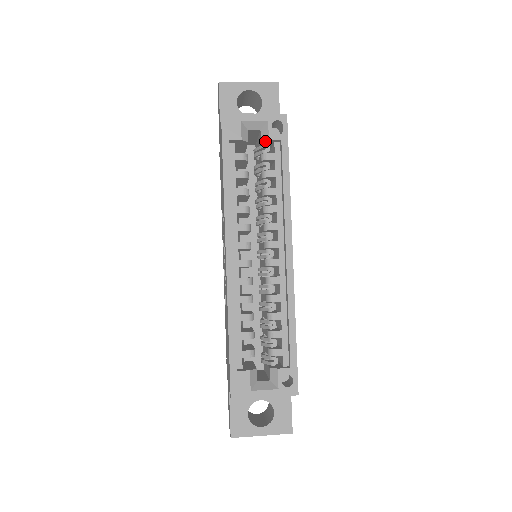
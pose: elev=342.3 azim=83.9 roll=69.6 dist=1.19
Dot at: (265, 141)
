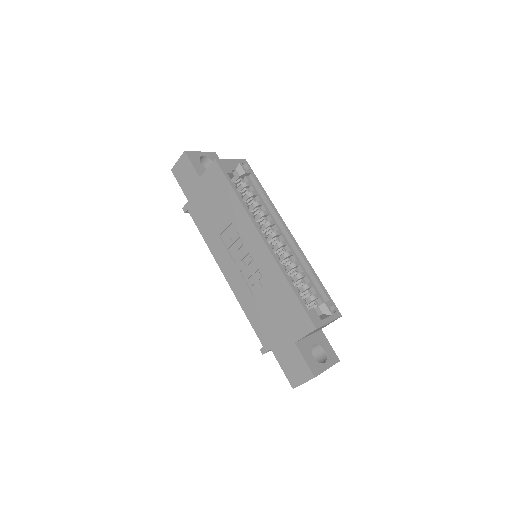
Dot at: (242, 175)
